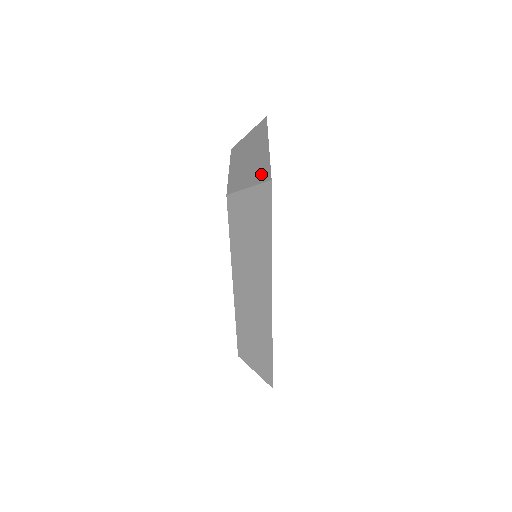
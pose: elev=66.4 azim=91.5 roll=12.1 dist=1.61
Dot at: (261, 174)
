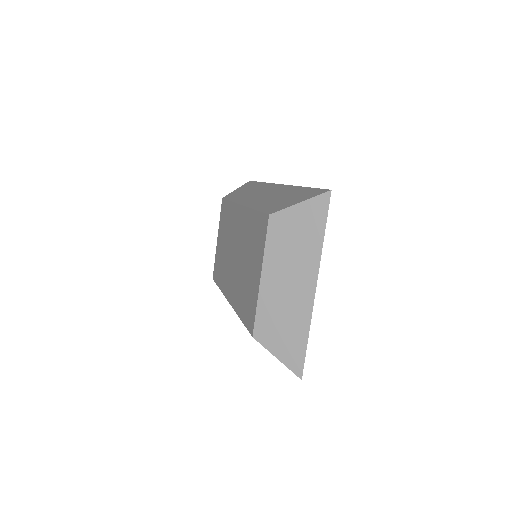
Dot at: (294, 352)
